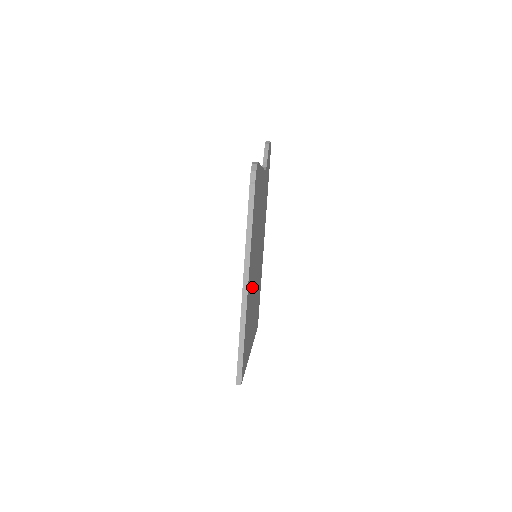
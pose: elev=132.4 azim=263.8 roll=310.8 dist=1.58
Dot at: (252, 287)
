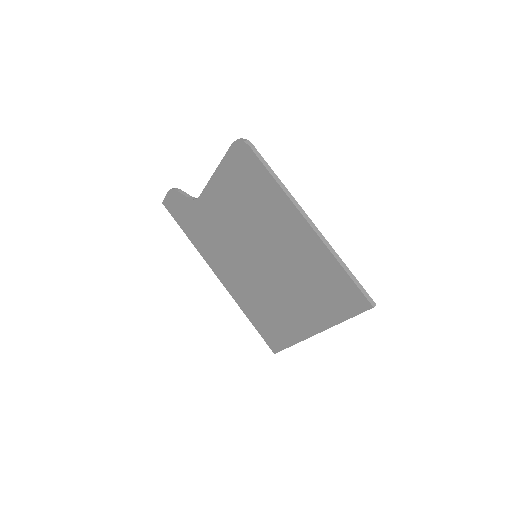
Dot at: occluded
